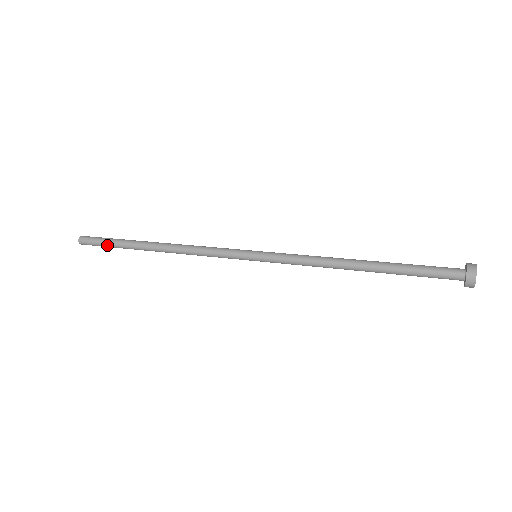
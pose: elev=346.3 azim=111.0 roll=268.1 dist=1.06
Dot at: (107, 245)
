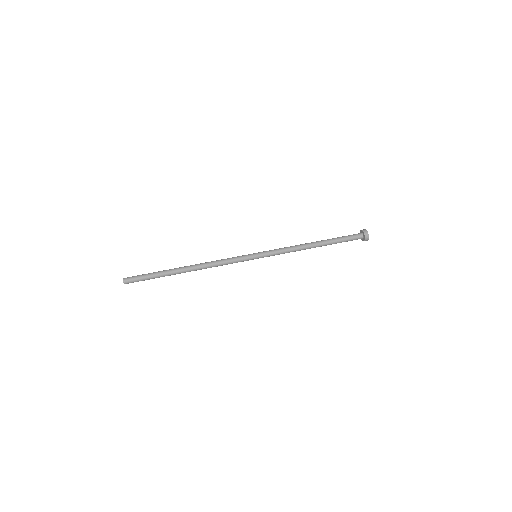
Dot at: (149, 279)
